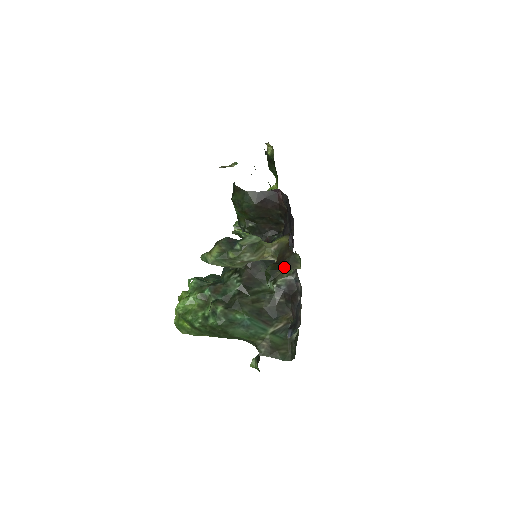
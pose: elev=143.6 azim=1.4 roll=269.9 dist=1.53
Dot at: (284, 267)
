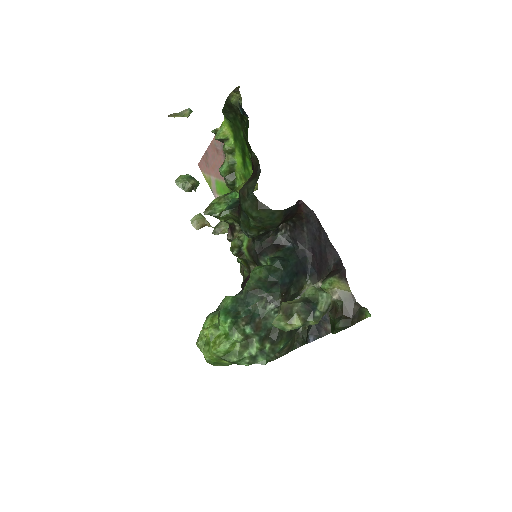
Dot at: (354, 322)
